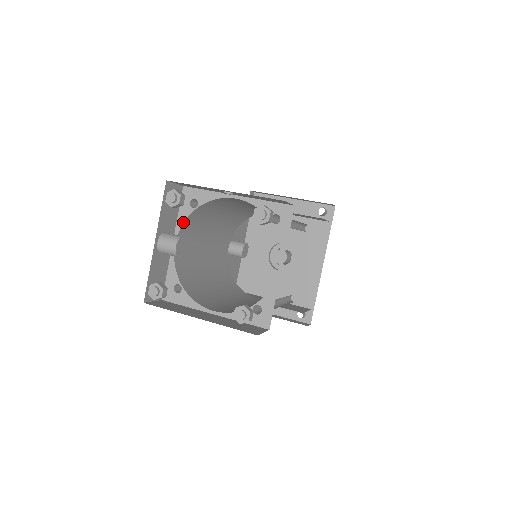
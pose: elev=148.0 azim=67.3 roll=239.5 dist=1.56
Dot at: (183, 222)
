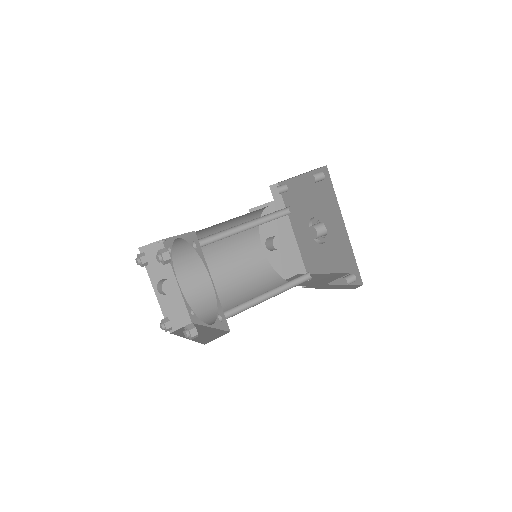
Dot at: (173, 265)
